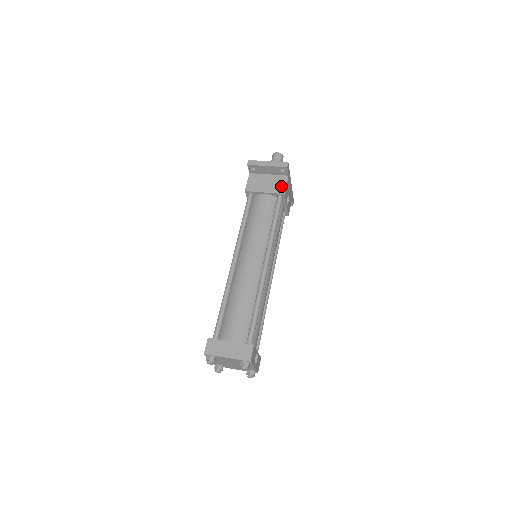
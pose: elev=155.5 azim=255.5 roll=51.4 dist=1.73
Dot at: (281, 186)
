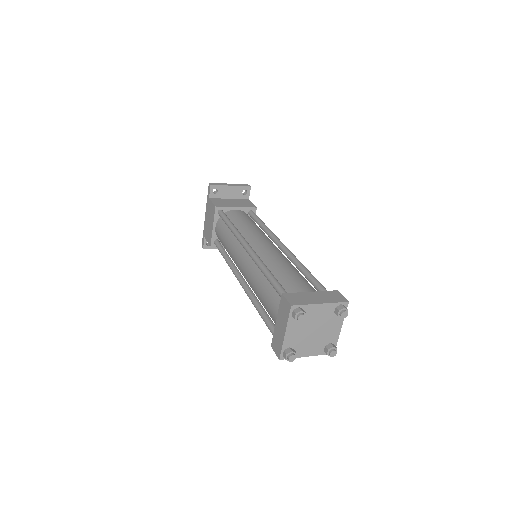
Dot at: (248, 204)
